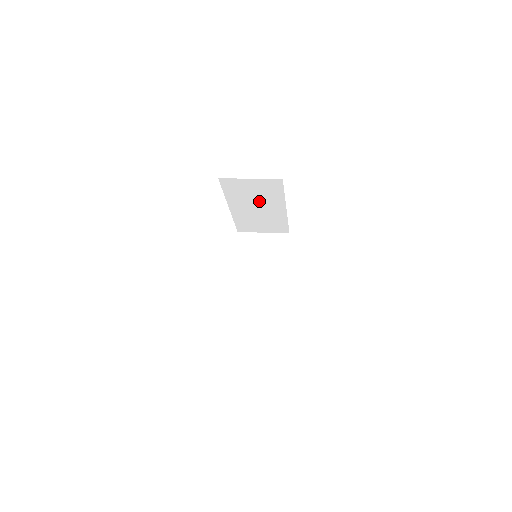
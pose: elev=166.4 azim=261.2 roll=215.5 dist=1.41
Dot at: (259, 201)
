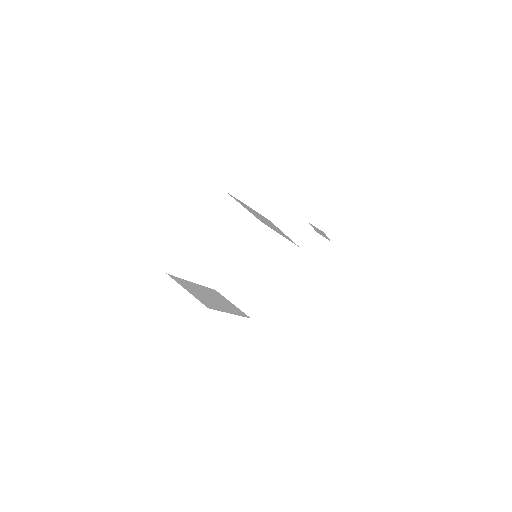
Dot at: (263, 219)
